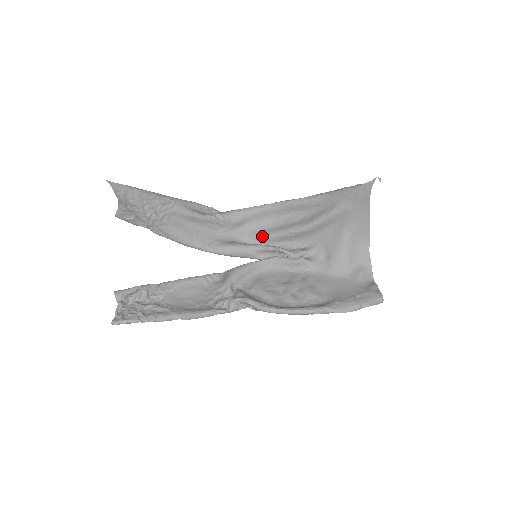
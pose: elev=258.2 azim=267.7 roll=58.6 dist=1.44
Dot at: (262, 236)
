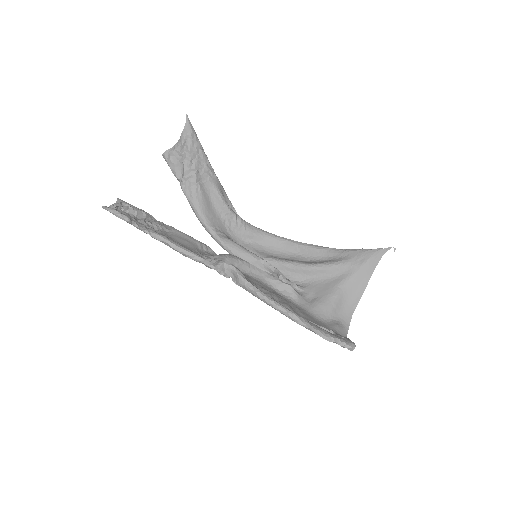
Dot at: (263, 256)
